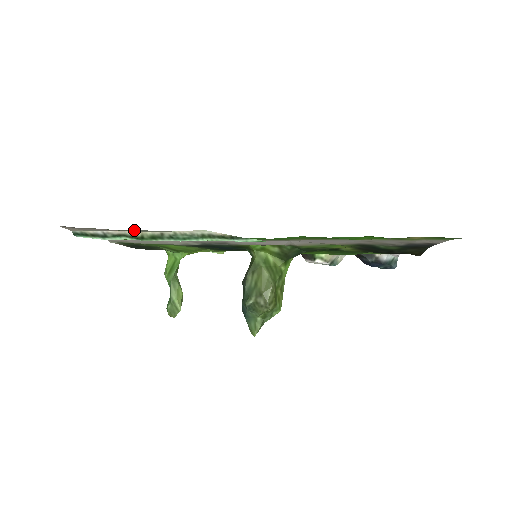
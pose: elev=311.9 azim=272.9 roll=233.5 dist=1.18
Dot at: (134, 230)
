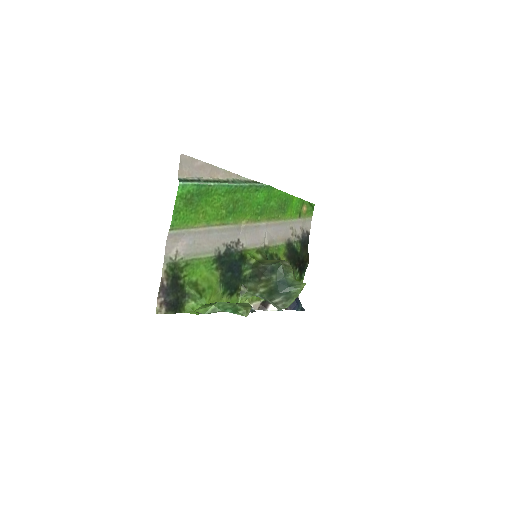
Dot at: (217, 171)
